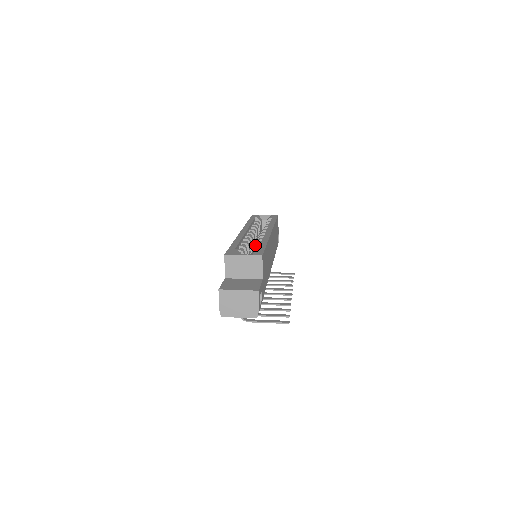
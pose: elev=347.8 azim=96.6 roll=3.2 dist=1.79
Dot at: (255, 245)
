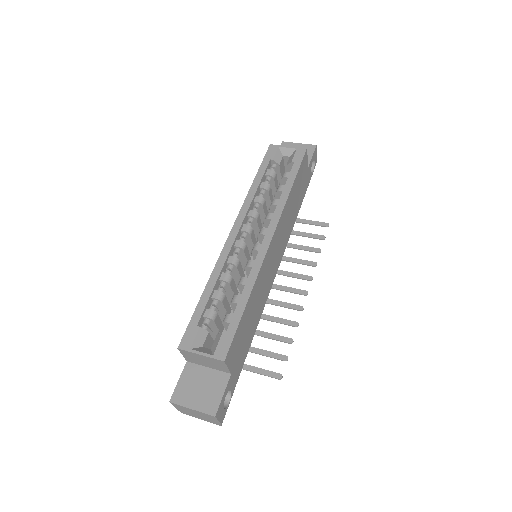
Dot at: (238, 285)
